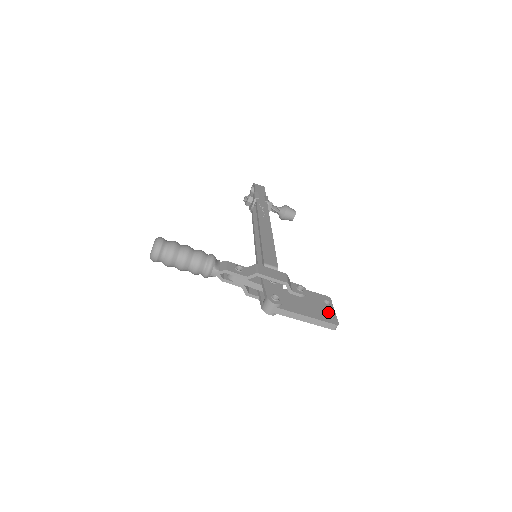
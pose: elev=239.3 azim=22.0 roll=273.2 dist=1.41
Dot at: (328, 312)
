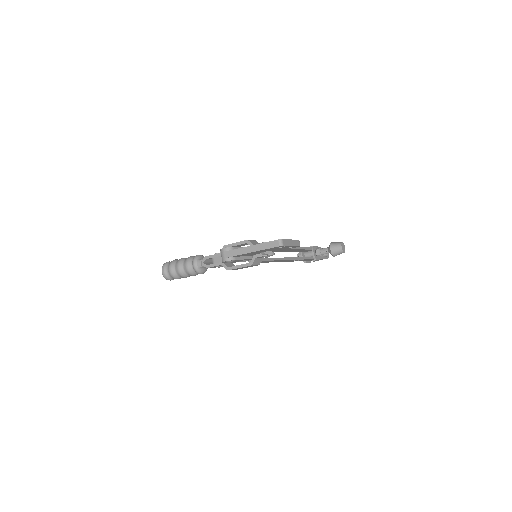
Dot at: occluded
